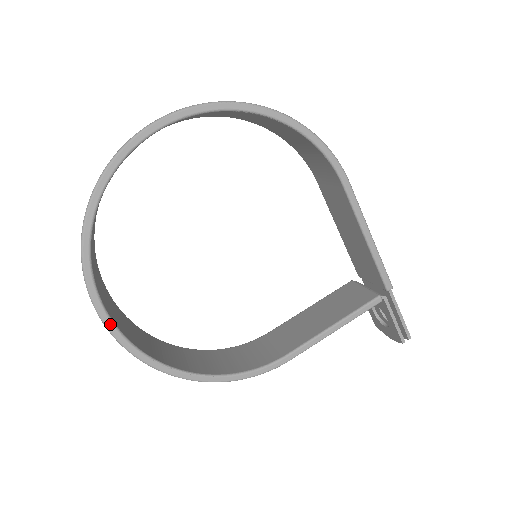
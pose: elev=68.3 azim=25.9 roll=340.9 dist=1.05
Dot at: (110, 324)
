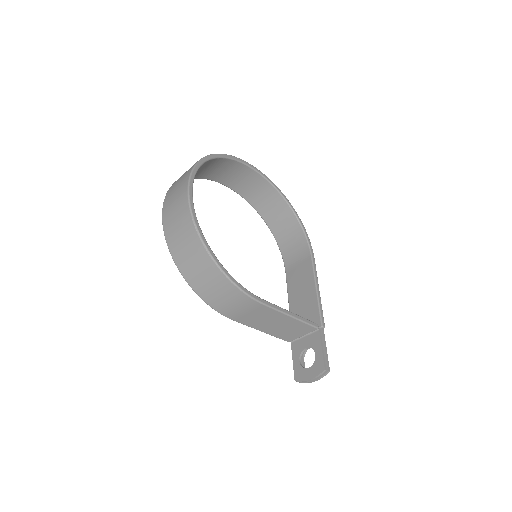
Dot at: (191, 188)
